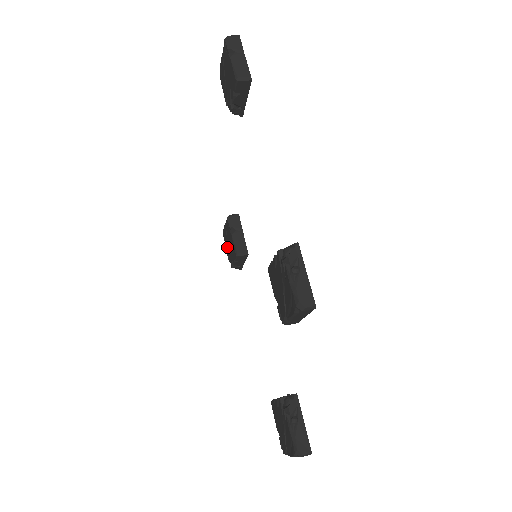
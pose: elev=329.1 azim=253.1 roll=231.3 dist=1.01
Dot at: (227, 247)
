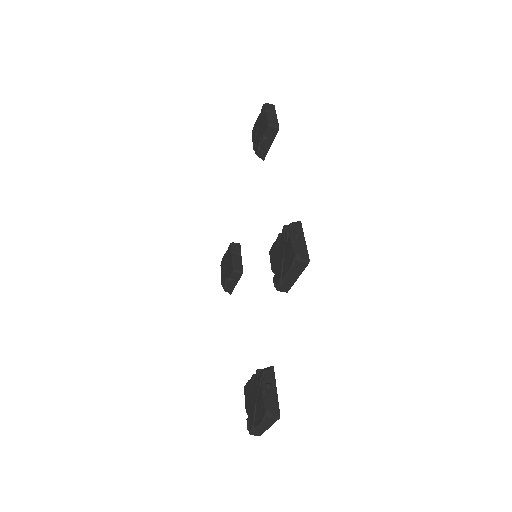
Dot at: (223, 272)
